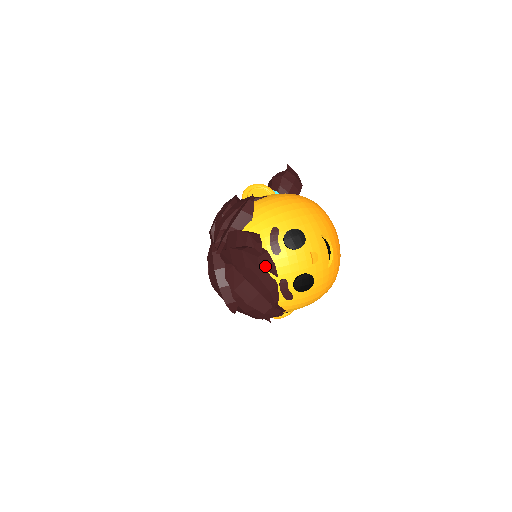
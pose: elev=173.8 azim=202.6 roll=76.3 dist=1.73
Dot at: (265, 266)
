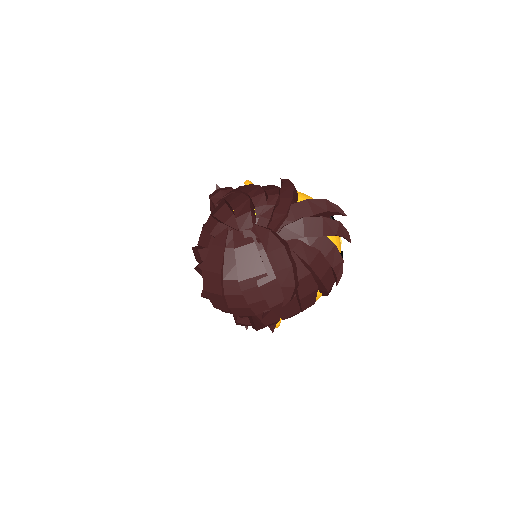
Dot at: (343, 231)
